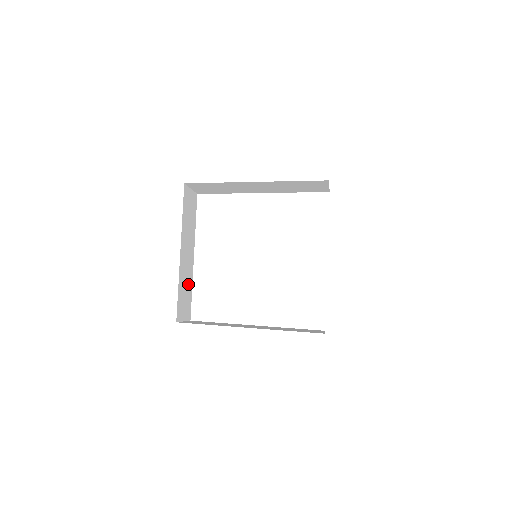
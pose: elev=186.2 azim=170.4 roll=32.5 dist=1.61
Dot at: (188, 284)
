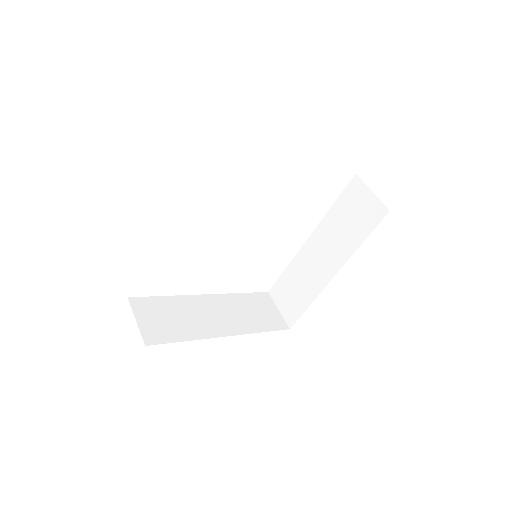
Dot at: occluded
